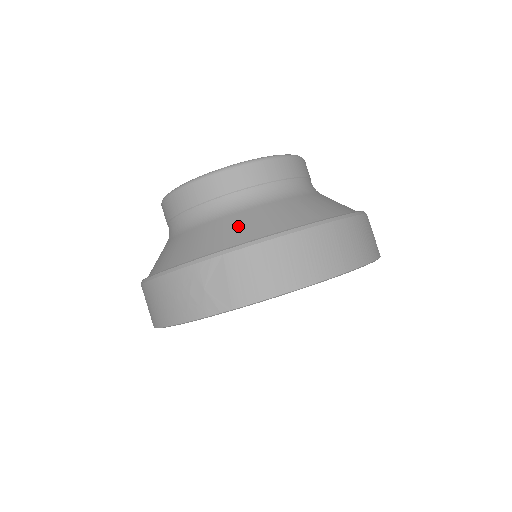
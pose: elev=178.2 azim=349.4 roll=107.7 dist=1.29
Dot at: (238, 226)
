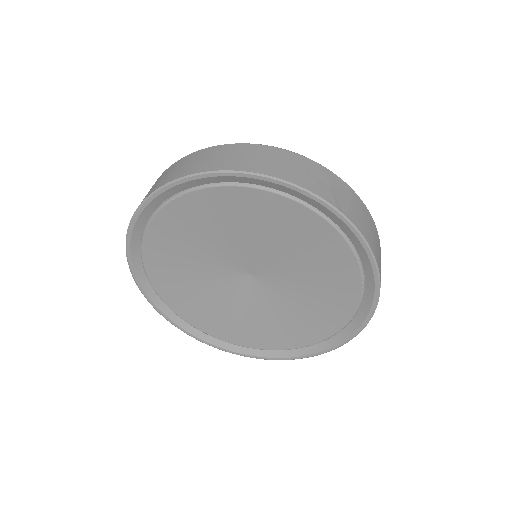
Dot at: occluded
